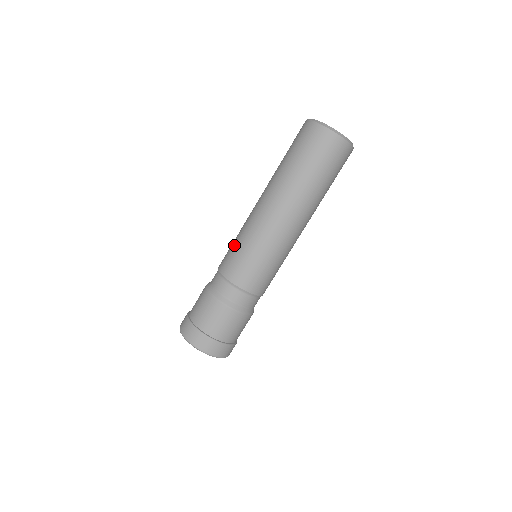
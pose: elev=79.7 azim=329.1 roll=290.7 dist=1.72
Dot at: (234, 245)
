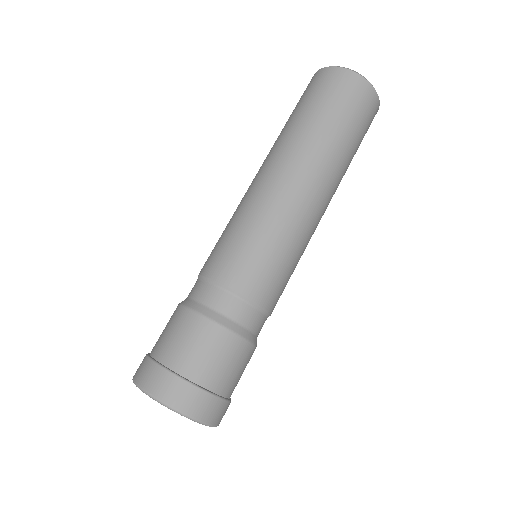
Dot at: occluded
